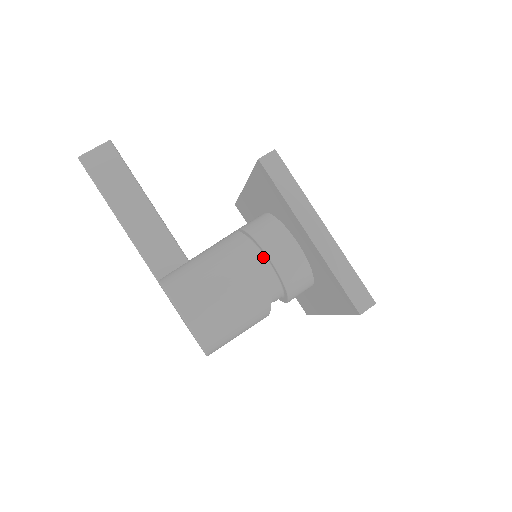
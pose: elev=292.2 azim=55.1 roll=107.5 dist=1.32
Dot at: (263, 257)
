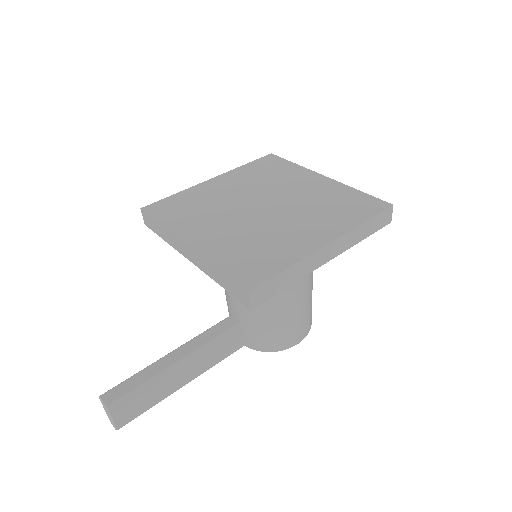
Dot at: occluded
